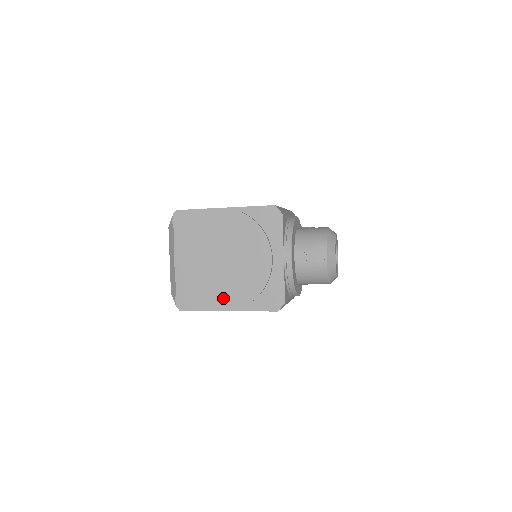
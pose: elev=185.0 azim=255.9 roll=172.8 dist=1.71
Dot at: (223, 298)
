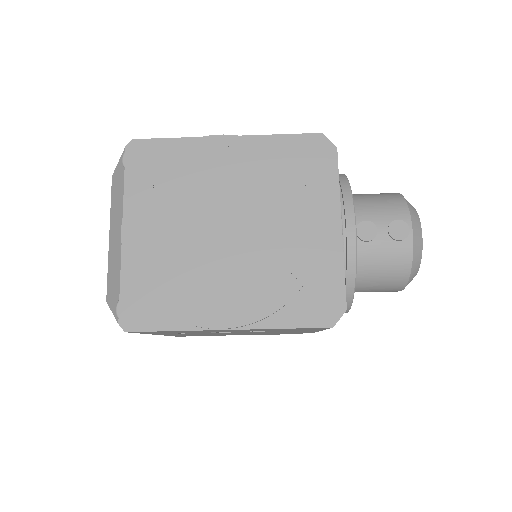
Dot at: (221, 302)
